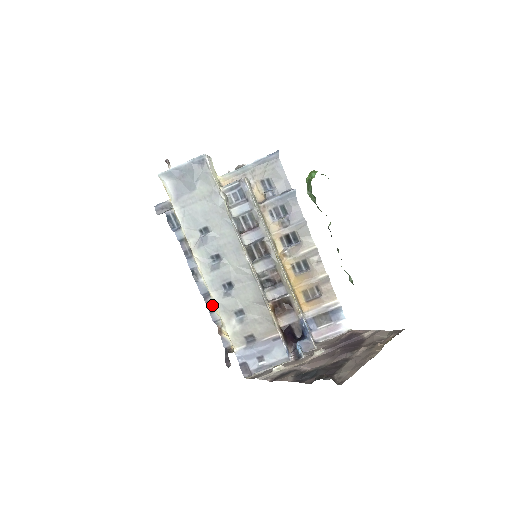
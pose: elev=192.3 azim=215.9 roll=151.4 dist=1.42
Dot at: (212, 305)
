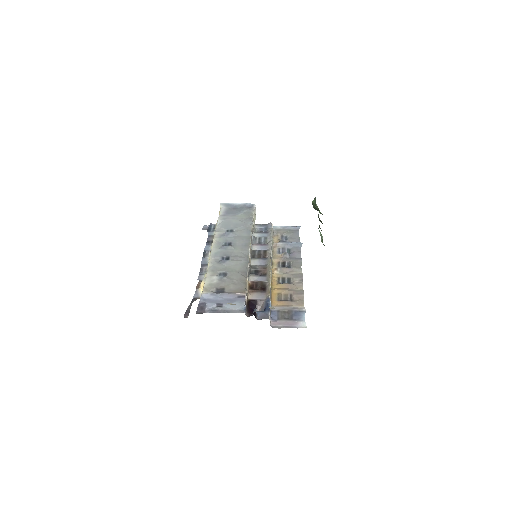
Dot at: (204, 271)
